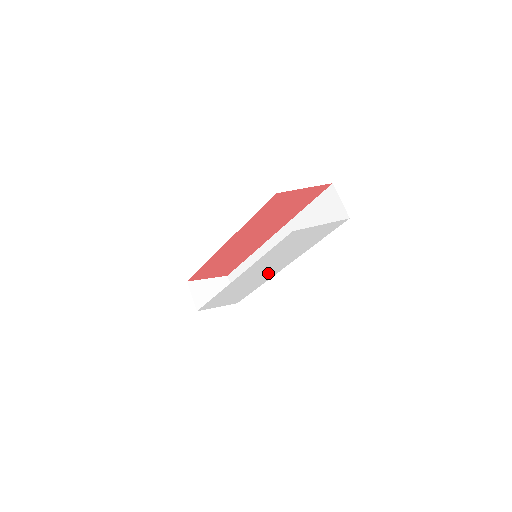
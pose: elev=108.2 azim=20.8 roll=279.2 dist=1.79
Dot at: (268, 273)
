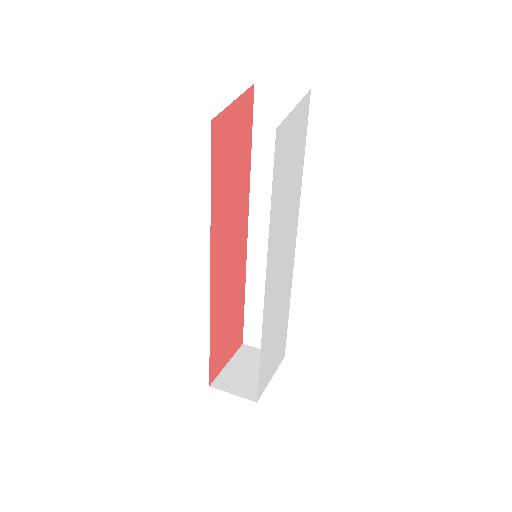
Dot at: (287, 264)
